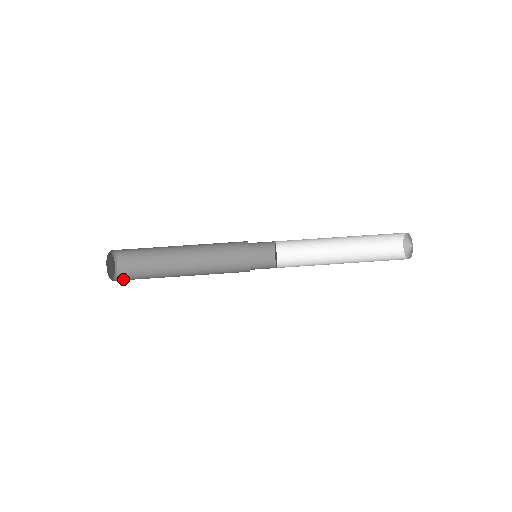
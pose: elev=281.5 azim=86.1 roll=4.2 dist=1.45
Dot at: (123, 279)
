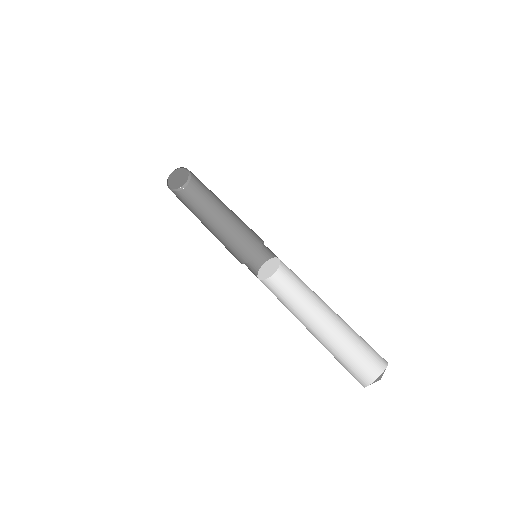
Dot at: (184, 194)
